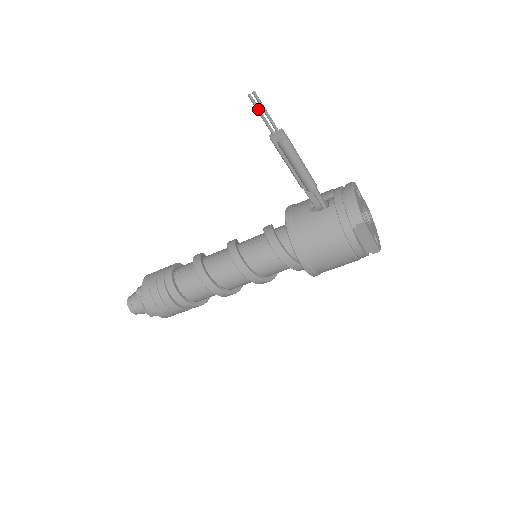
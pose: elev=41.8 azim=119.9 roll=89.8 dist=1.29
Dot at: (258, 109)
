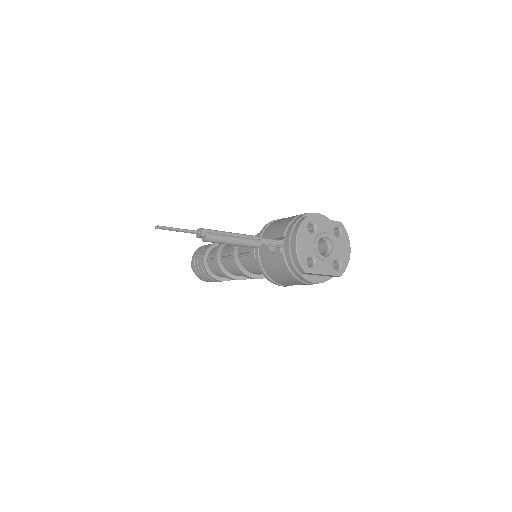
Dot at: (170, 230)
